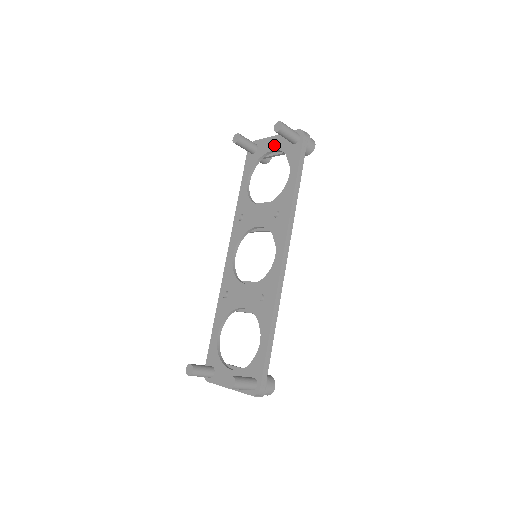
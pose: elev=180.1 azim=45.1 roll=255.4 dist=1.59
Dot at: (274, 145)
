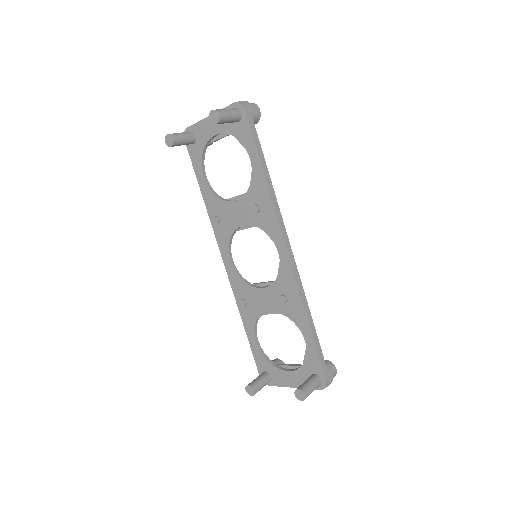
Dot at: (214, 128)
